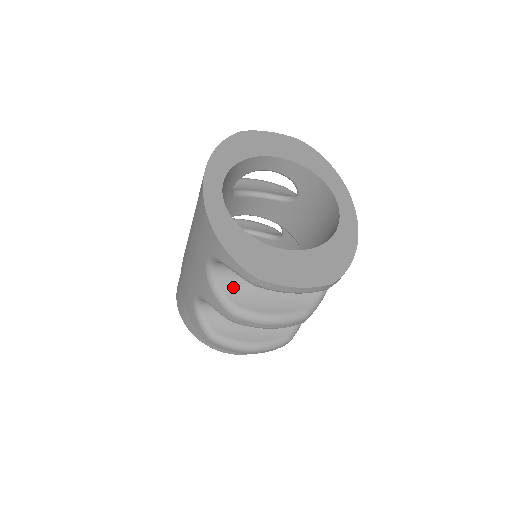
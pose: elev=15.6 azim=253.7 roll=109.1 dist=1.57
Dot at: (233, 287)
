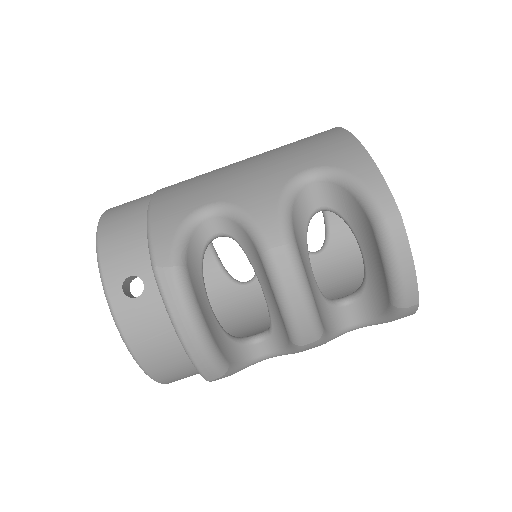
Dot at: (298, 224)
